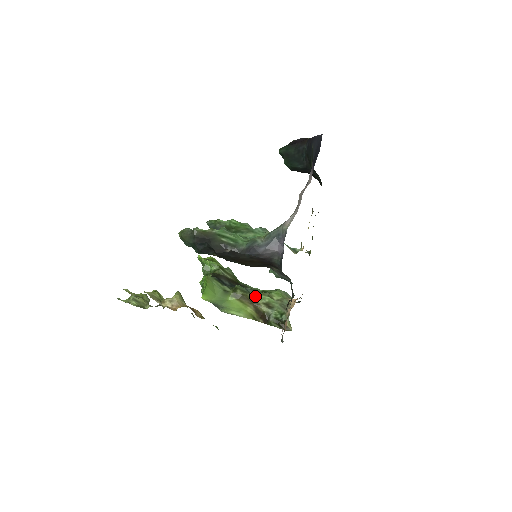
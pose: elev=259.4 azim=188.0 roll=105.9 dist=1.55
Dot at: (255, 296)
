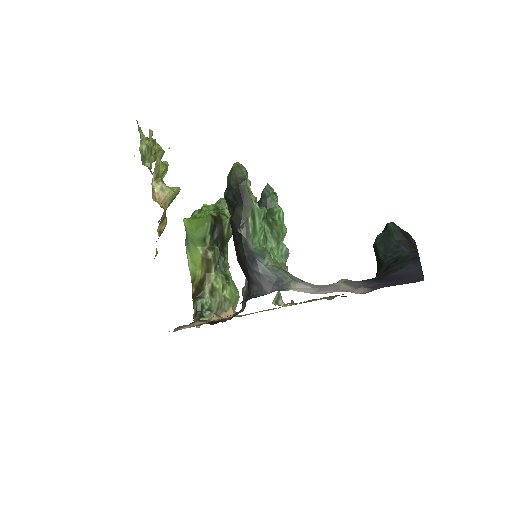
Dot at: (216, 272)
